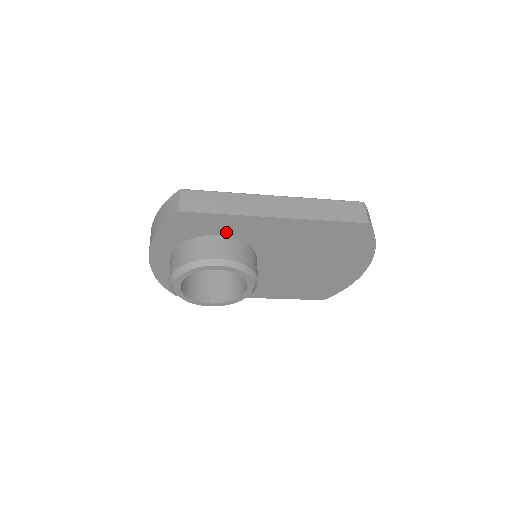
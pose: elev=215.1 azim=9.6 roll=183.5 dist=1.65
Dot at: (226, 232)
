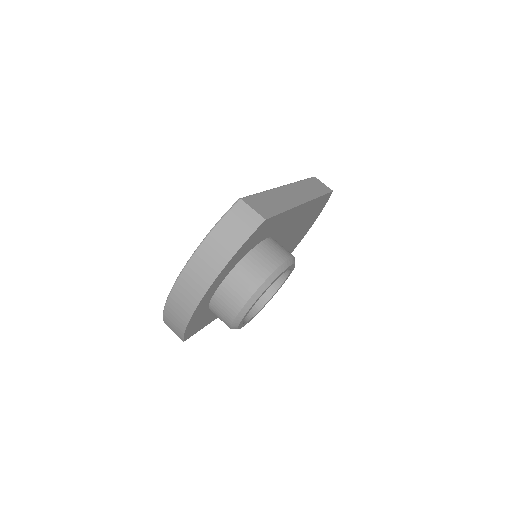
Dot at: (272, 233)
